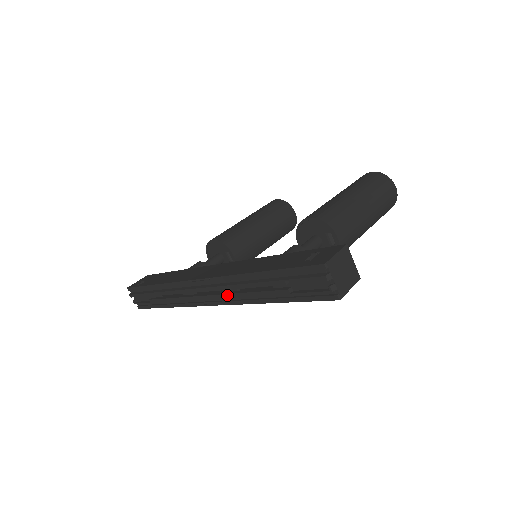
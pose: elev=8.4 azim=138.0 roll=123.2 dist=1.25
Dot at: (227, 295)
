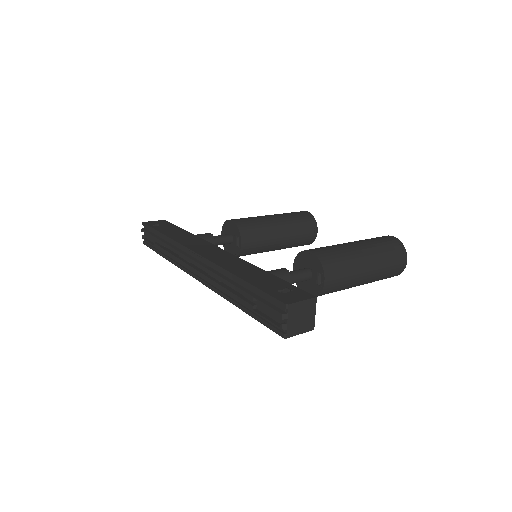
Dot at: (209, 279)
